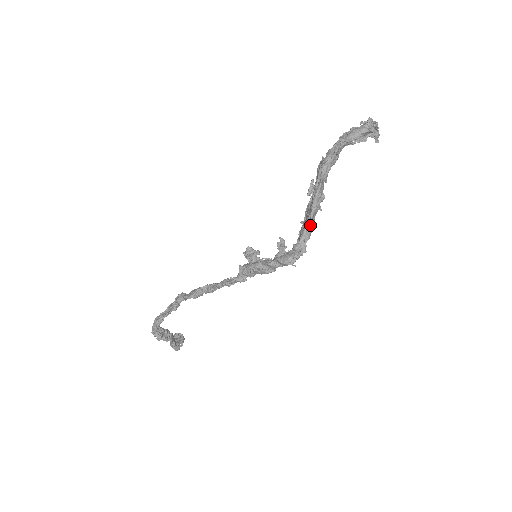
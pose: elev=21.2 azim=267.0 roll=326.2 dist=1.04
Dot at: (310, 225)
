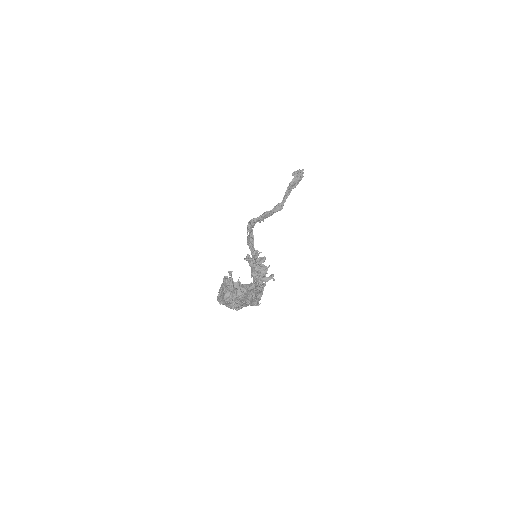
Dot at: (246, 306)
